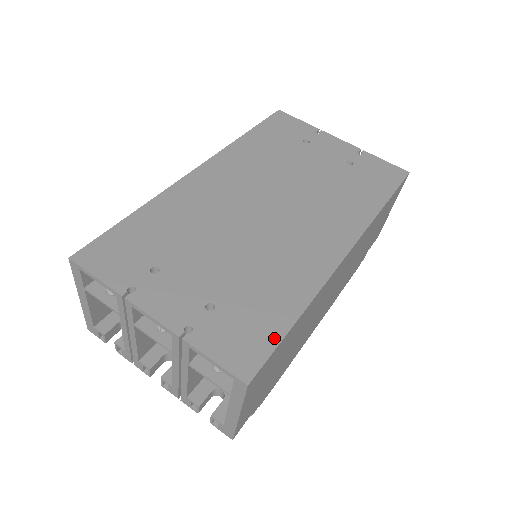
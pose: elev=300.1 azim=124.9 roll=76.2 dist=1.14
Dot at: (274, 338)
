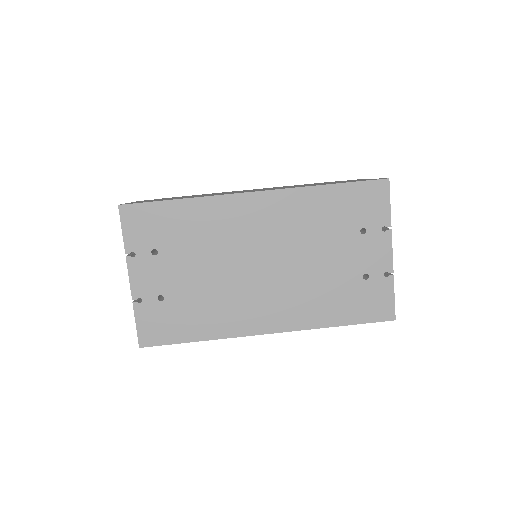
Dot at: (173, 340)
